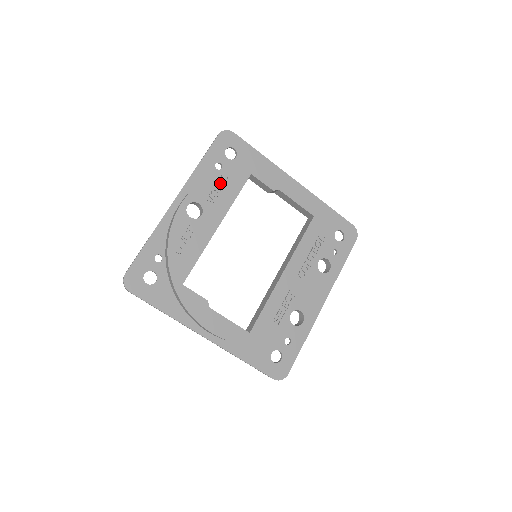
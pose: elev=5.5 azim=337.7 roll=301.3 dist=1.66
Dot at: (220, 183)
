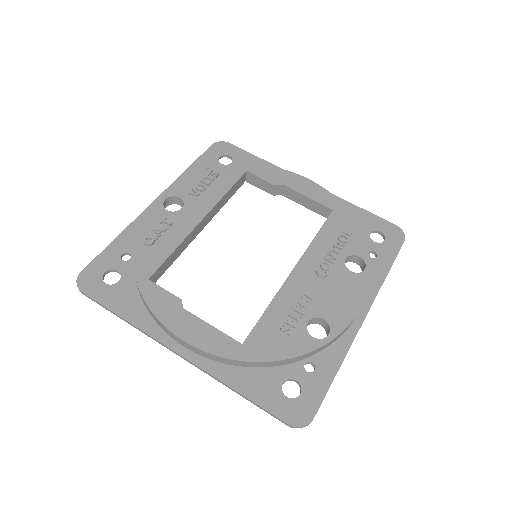
Dot at: (207, 179)
